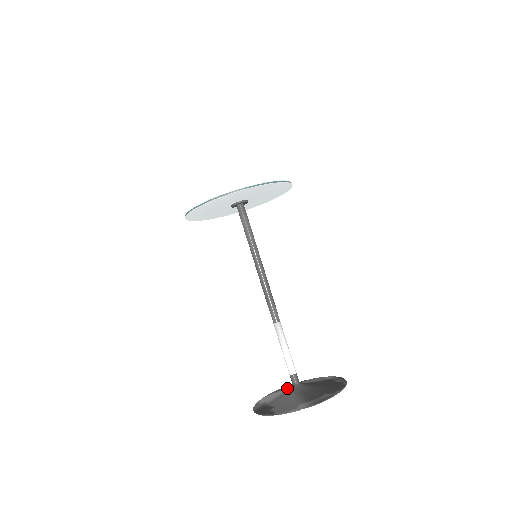
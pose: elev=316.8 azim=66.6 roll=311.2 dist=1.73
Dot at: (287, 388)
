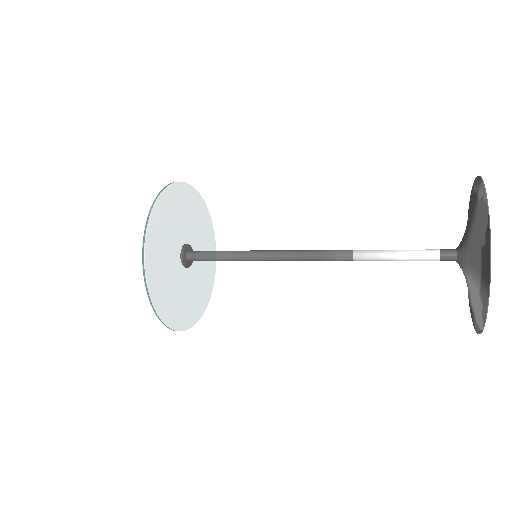
Dot at: occluded
